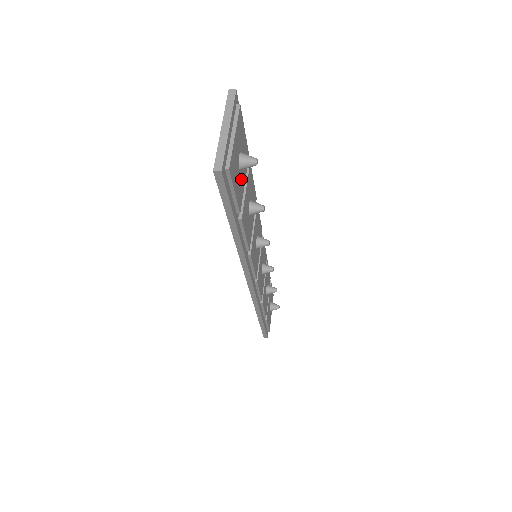
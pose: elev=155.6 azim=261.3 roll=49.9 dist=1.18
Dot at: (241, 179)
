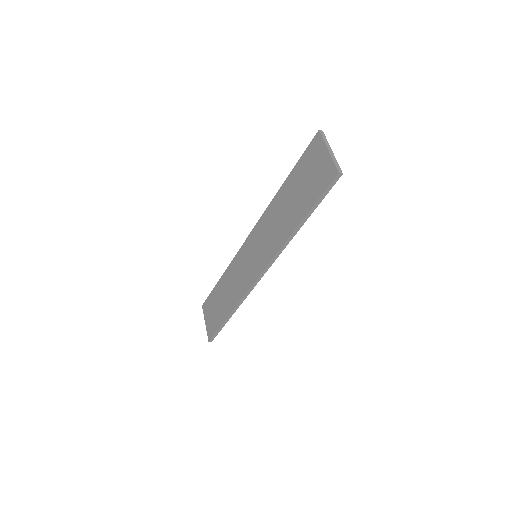
Dot at: occluded
